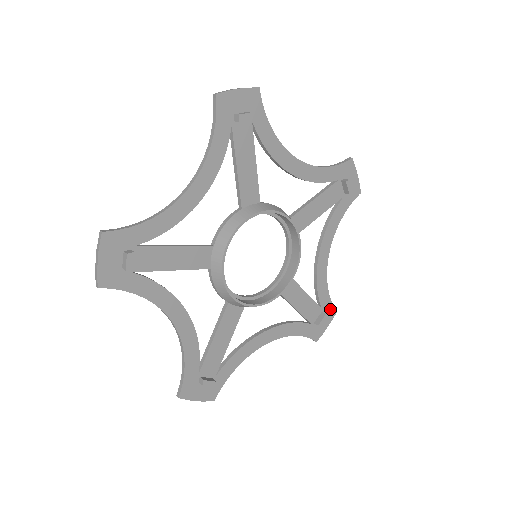
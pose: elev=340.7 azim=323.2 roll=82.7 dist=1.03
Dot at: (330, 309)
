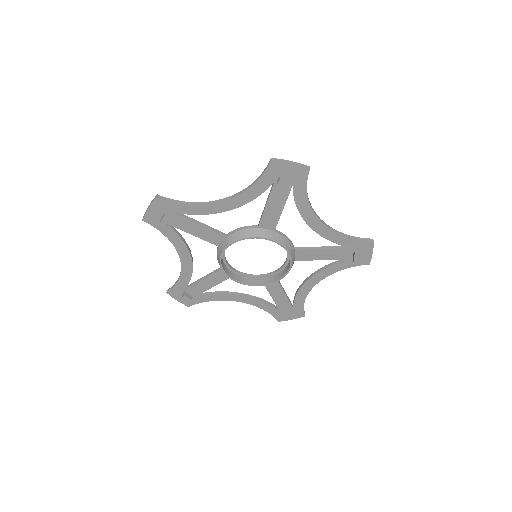
Dot at: (300, 312)
